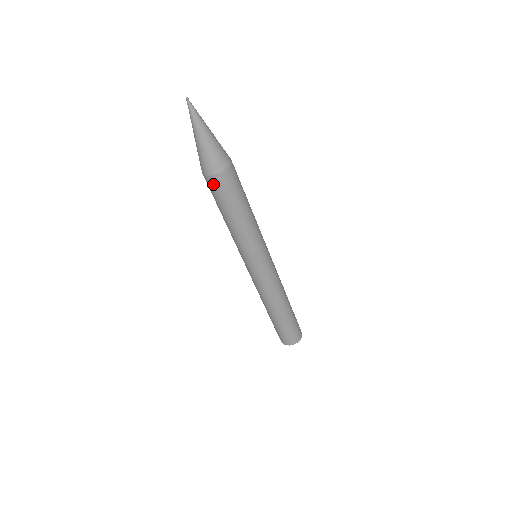
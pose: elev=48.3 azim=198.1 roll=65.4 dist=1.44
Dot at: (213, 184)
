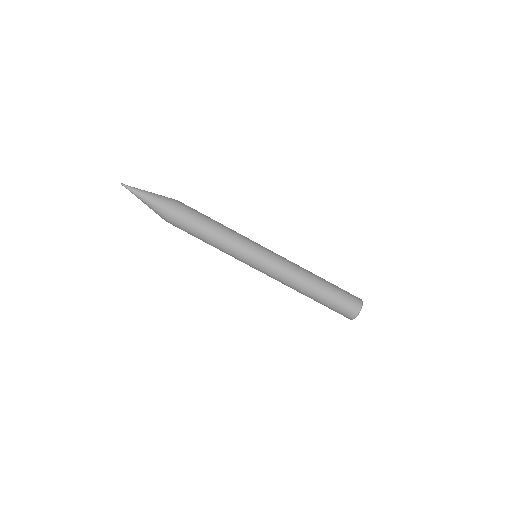
Dot at: (177, 217)
